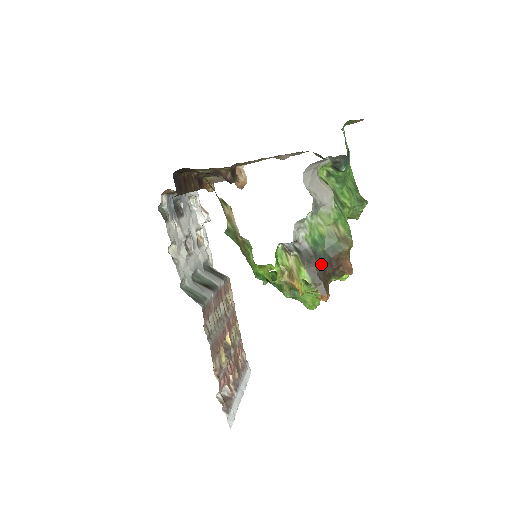
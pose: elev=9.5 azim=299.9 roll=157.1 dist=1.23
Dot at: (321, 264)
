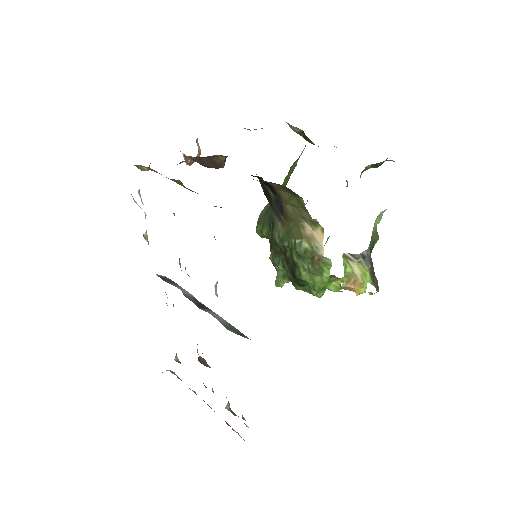
Dot at: occluded
